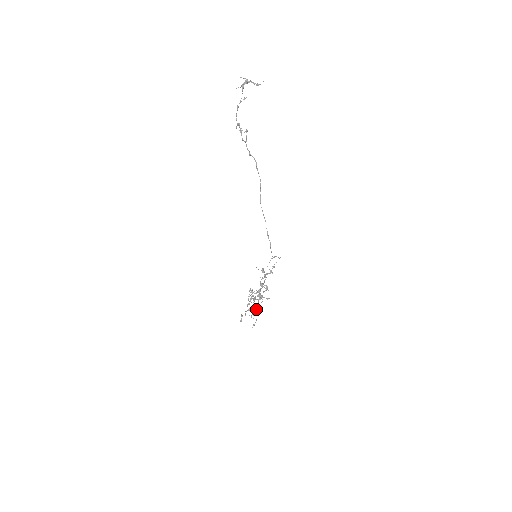
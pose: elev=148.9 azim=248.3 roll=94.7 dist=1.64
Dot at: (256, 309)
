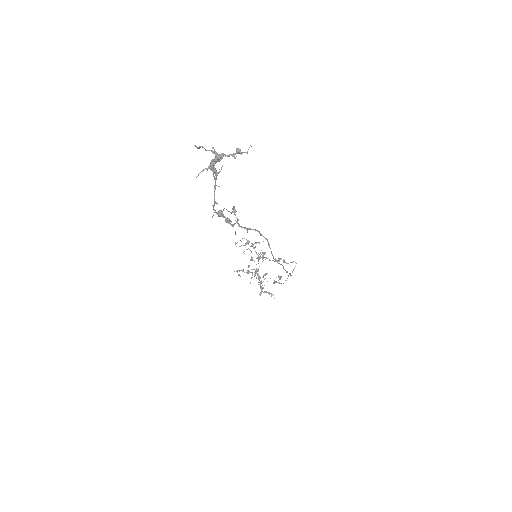
Dot at: (271, 293)
